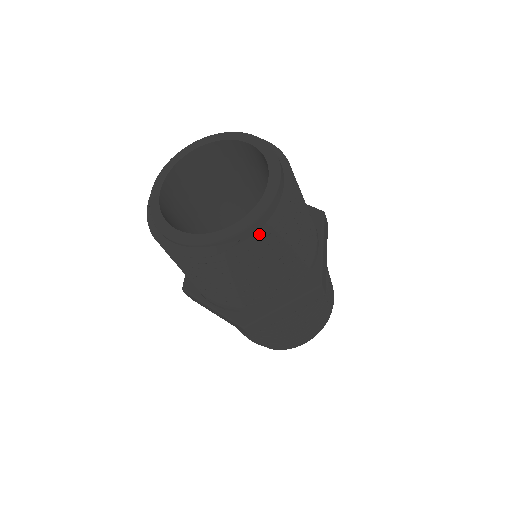
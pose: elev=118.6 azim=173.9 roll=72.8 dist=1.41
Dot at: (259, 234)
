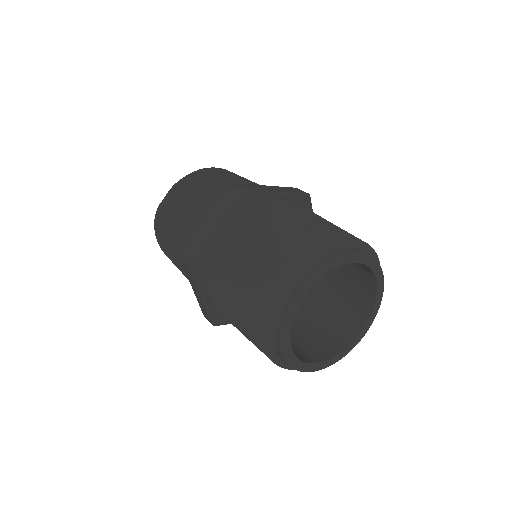
Dot at: (179, 185)
